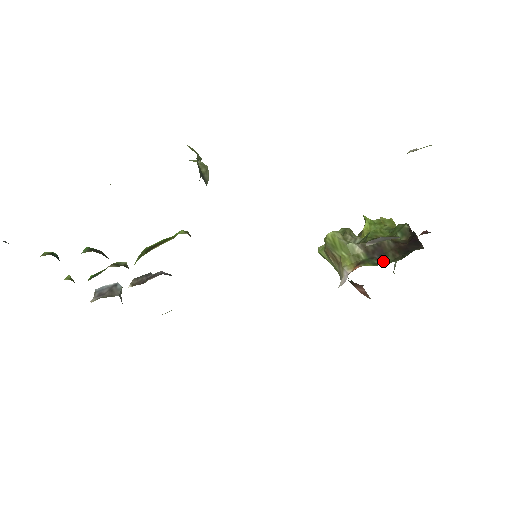
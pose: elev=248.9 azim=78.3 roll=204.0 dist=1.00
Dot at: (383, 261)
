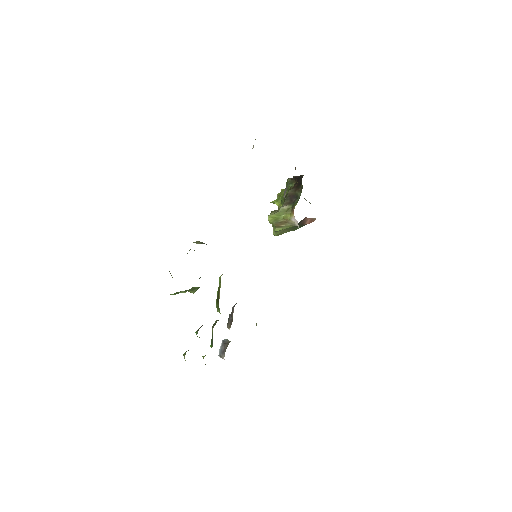
Dot at: (298, 197)
